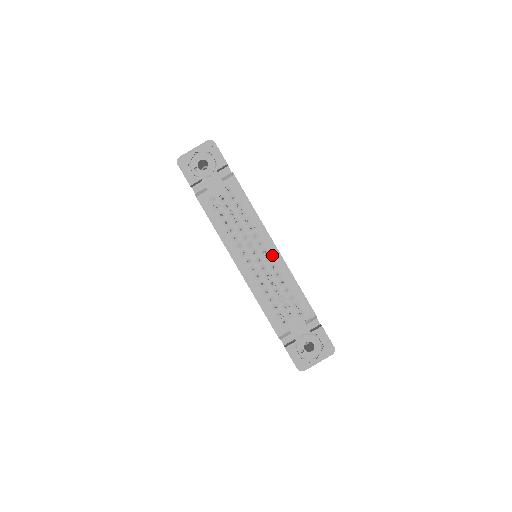
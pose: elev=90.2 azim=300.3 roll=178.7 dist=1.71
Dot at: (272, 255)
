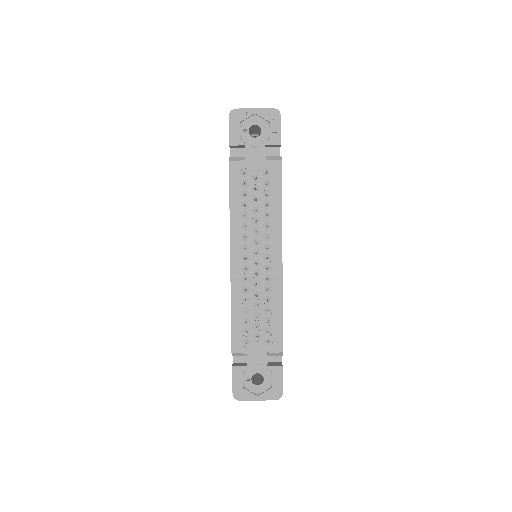
Dot at: (273, 266)
